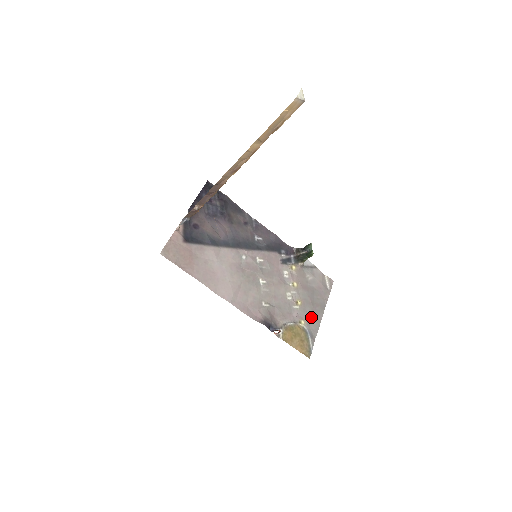
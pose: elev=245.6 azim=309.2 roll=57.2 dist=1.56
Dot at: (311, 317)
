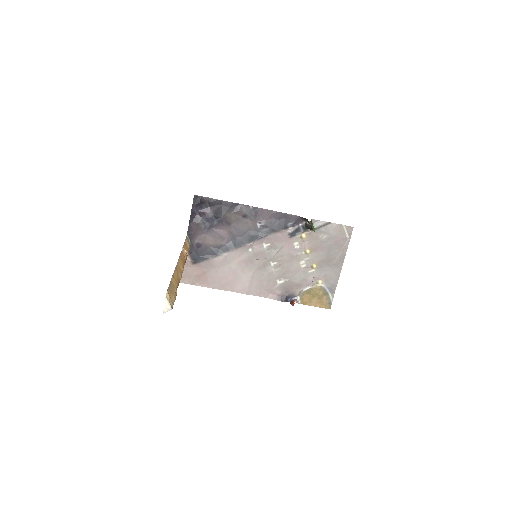
Dot at: (329, 273)
